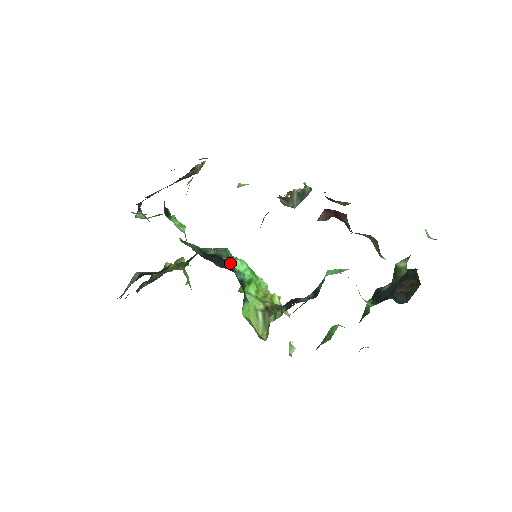
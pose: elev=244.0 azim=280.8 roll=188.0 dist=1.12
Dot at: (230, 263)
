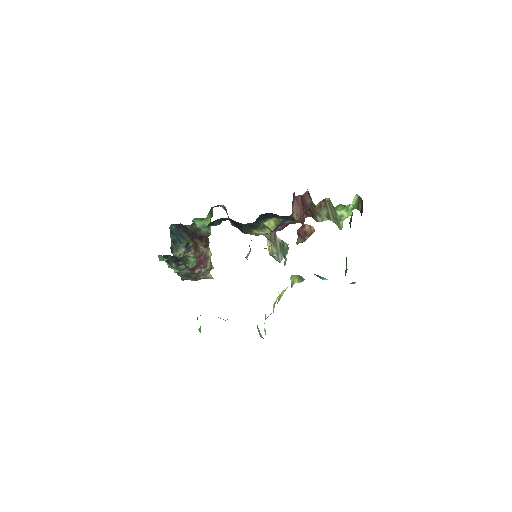
Dot at: occluded
